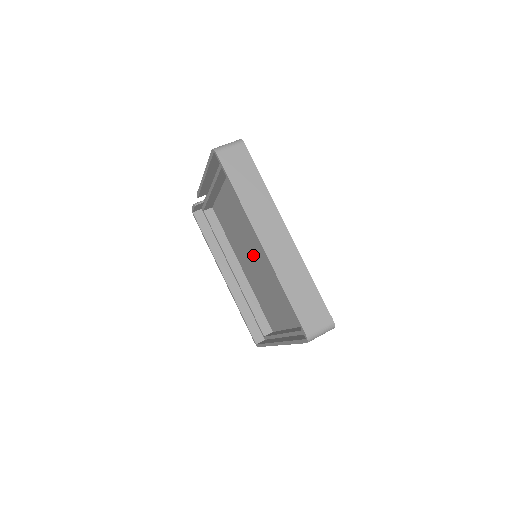
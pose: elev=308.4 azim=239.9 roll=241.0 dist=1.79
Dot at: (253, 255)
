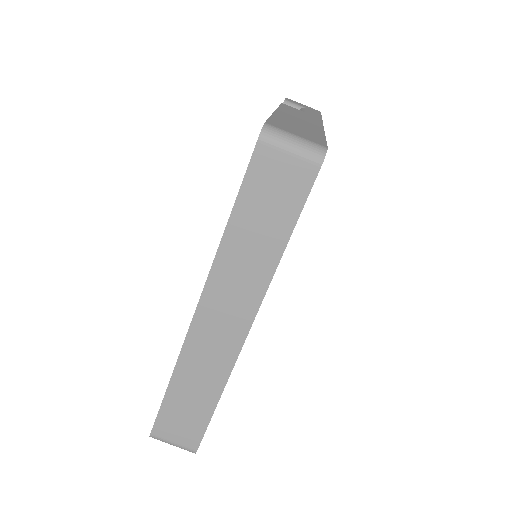
Dot at: occluded
